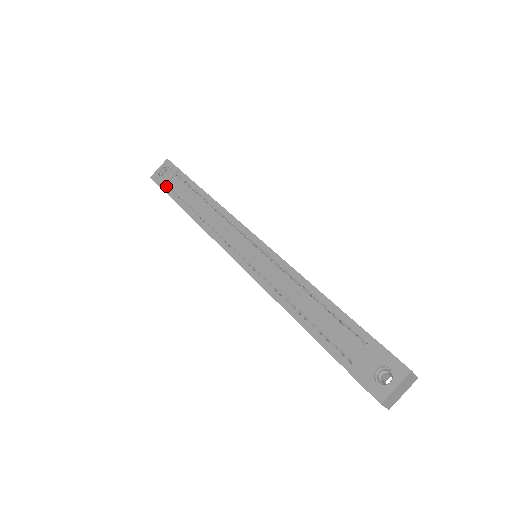
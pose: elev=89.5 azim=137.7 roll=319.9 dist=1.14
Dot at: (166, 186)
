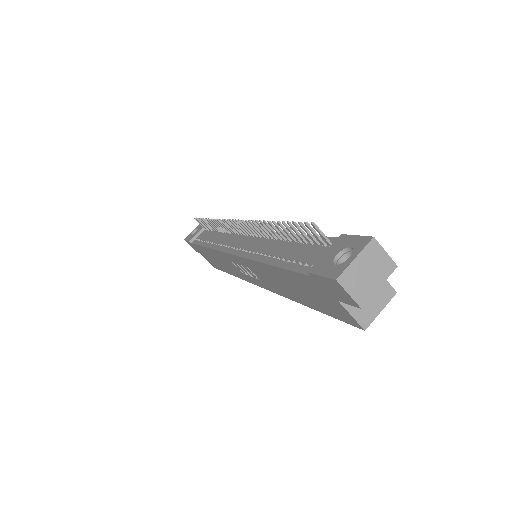
Dot at: (194, 240)
